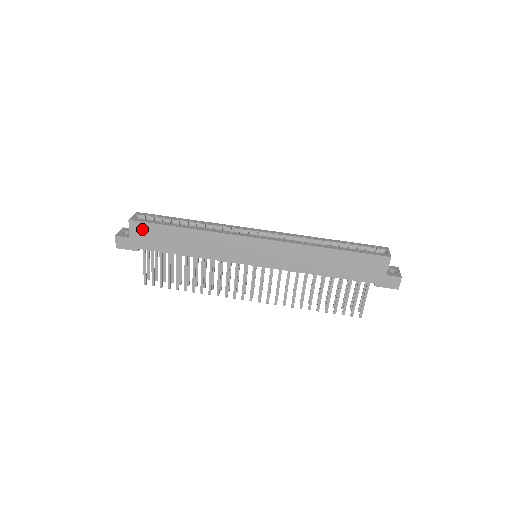
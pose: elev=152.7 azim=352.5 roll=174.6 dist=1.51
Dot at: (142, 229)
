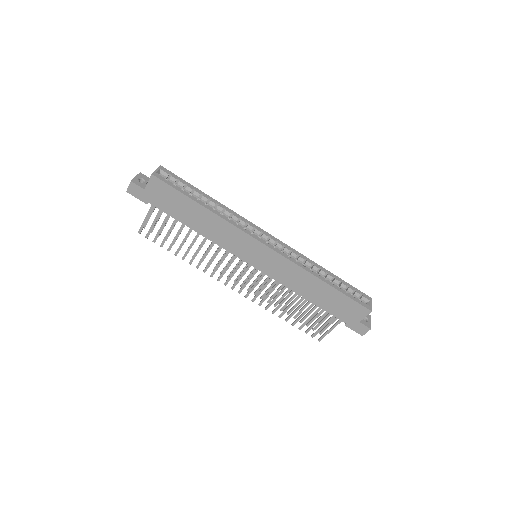
Dot at: (161, 188)
